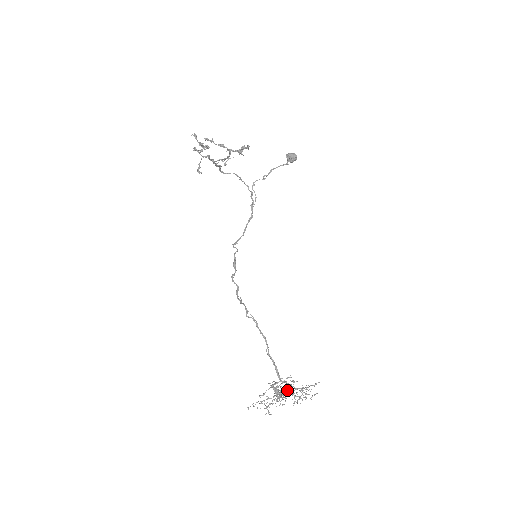
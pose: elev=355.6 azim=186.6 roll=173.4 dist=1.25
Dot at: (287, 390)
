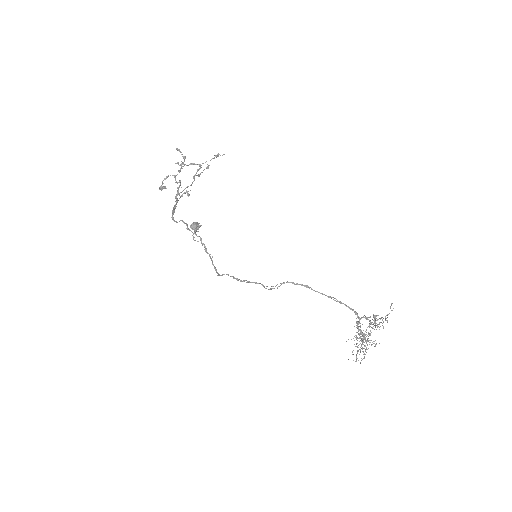
Dot at: occluded
